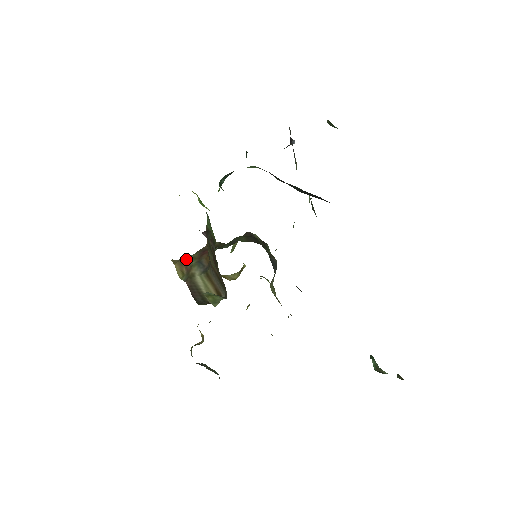
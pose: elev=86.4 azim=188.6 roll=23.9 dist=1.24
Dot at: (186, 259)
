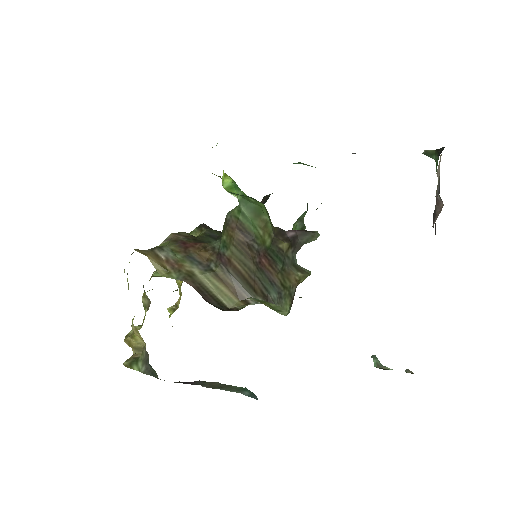
Dot at: (161, 251)
